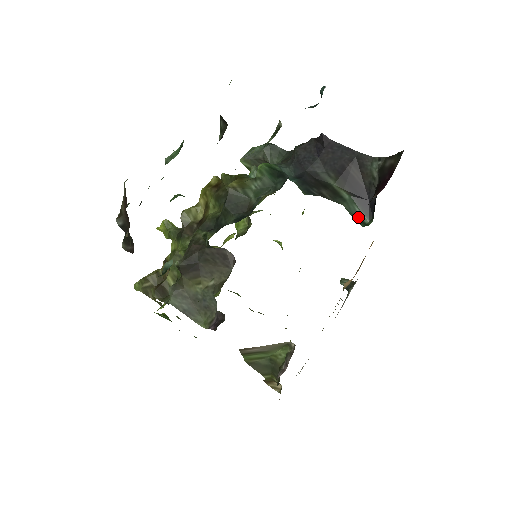
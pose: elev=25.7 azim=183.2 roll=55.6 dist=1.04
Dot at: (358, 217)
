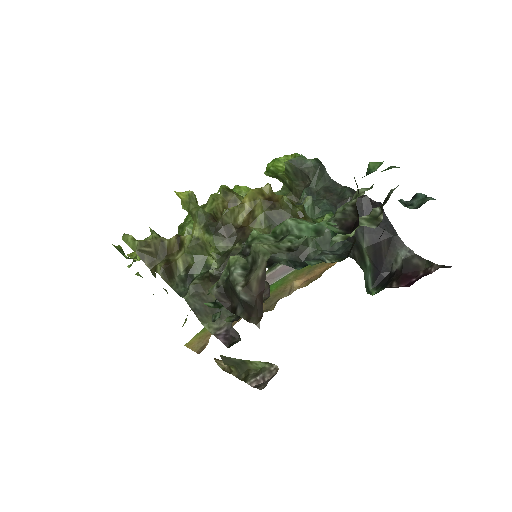
Dot at: (367, 283)
